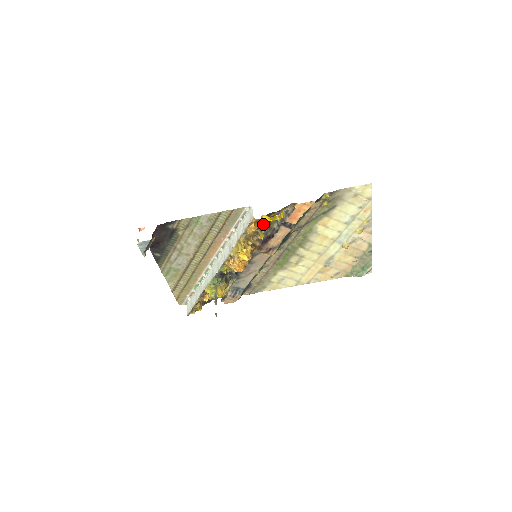
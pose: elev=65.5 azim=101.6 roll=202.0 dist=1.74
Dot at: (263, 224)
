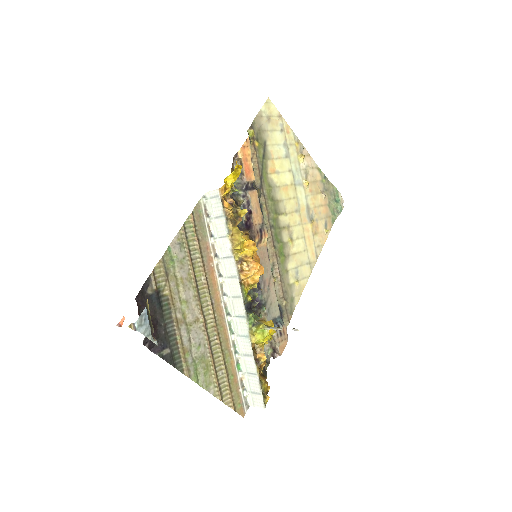
Dot at: (232, 199)
